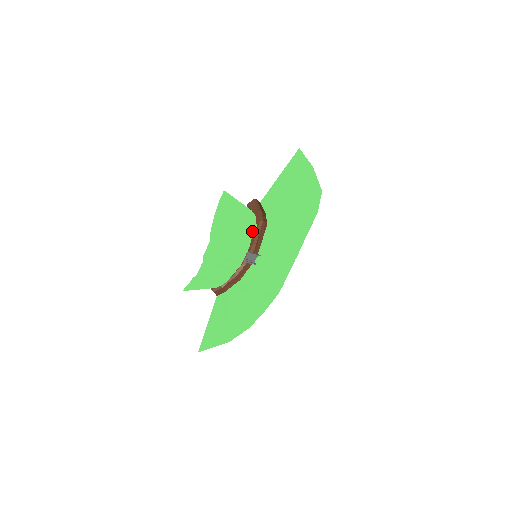
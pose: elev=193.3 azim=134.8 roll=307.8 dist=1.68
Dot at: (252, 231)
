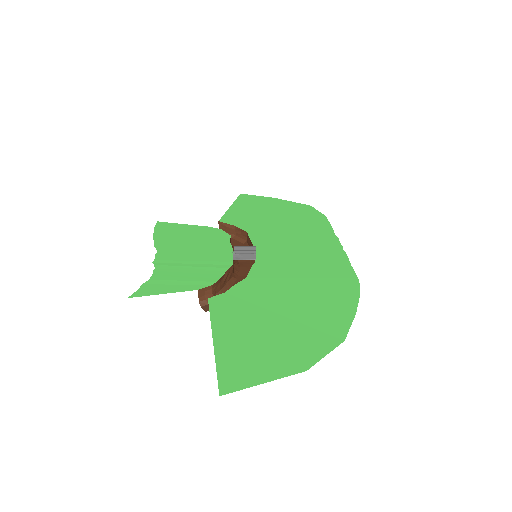
Dot at: (226, 239)
